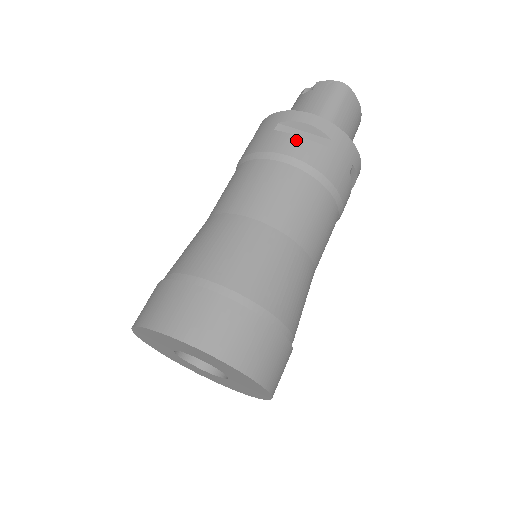
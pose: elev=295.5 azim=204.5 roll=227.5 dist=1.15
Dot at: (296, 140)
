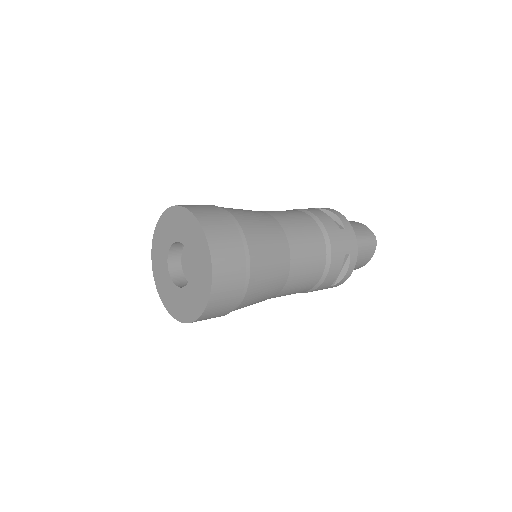
Dot at: occluded
